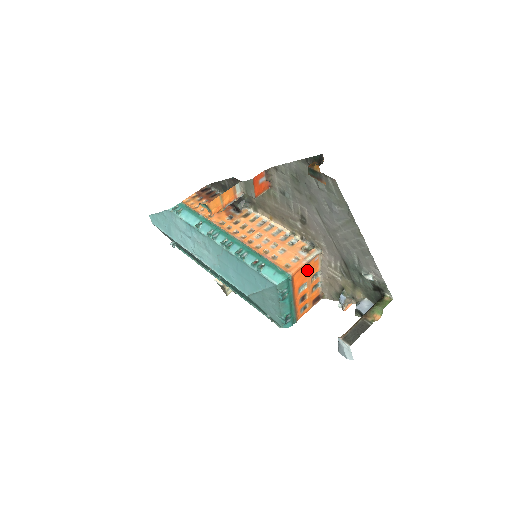
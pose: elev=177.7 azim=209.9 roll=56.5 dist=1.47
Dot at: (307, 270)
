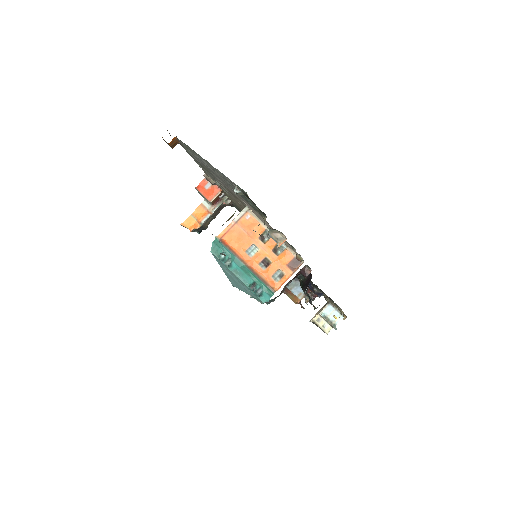
Dot at: (243, 230)
